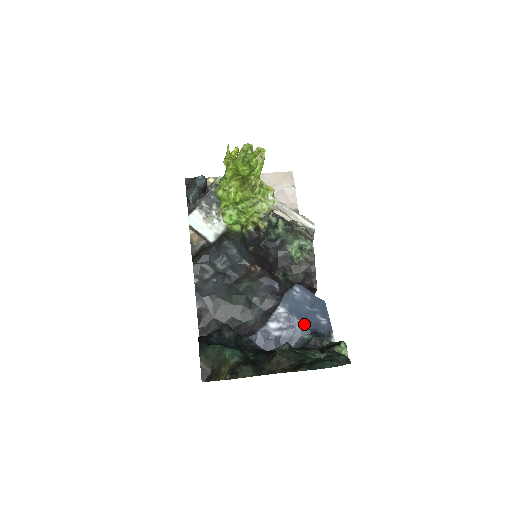
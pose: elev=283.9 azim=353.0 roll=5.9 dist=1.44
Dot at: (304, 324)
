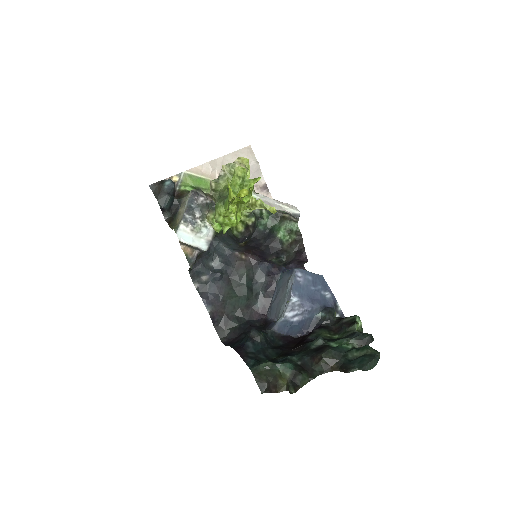
Dot at: (315, 305)
